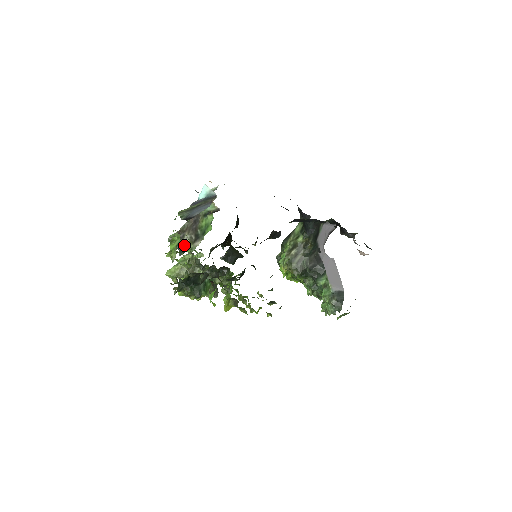
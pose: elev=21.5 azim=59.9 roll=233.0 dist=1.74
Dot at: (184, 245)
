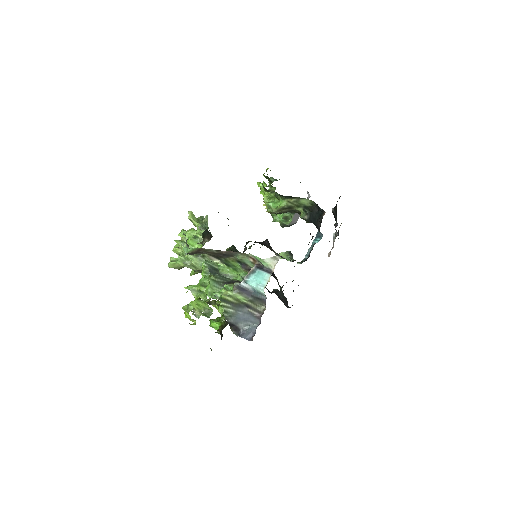
Dot at: (203, 272)
